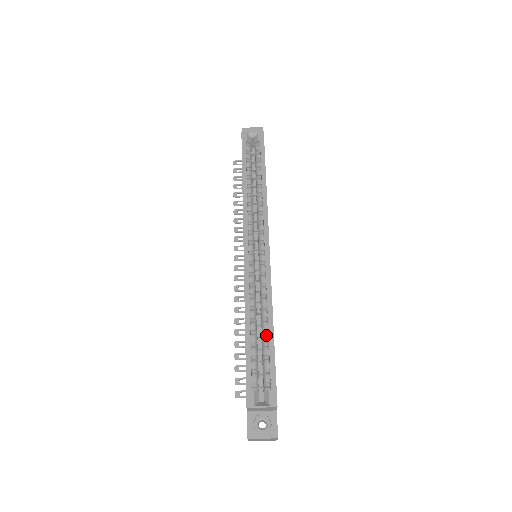
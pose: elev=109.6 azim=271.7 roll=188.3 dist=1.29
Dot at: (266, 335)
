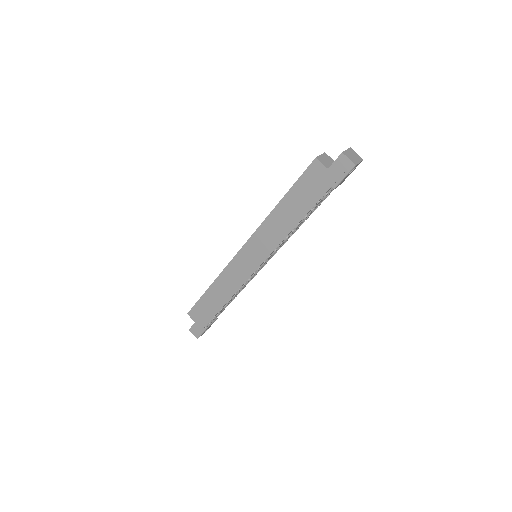
Dot at: occluded
